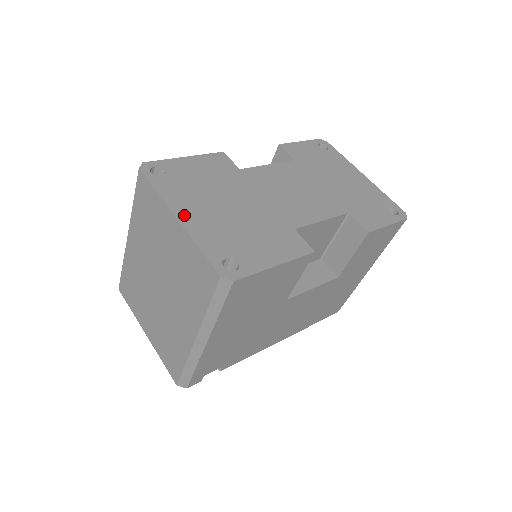
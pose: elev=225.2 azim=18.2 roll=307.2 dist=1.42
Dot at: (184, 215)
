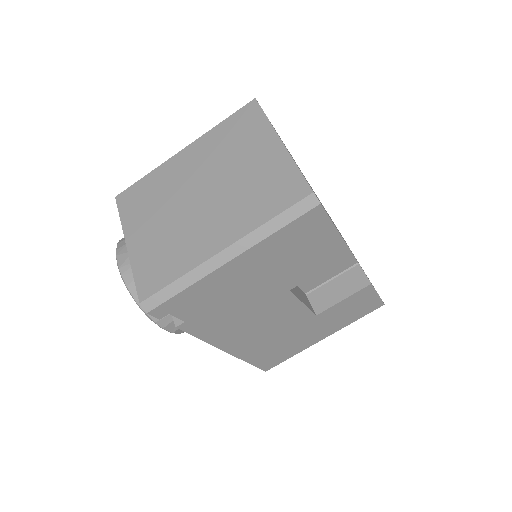
Dot at: occluded
